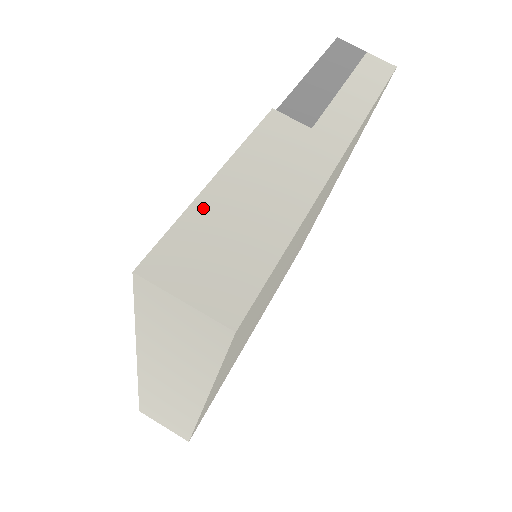
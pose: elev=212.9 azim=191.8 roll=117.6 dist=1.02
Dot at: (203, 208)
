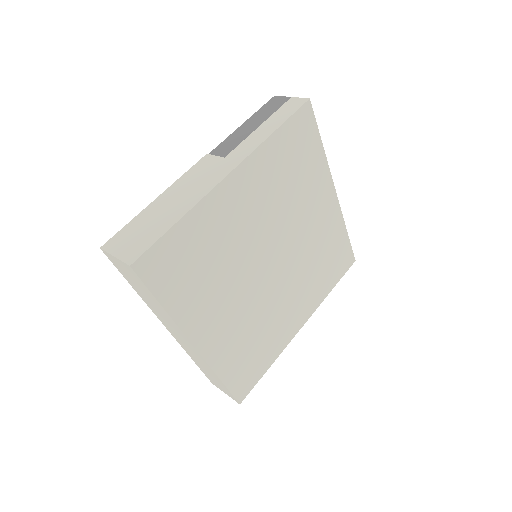
Dot at: (143, 214)
